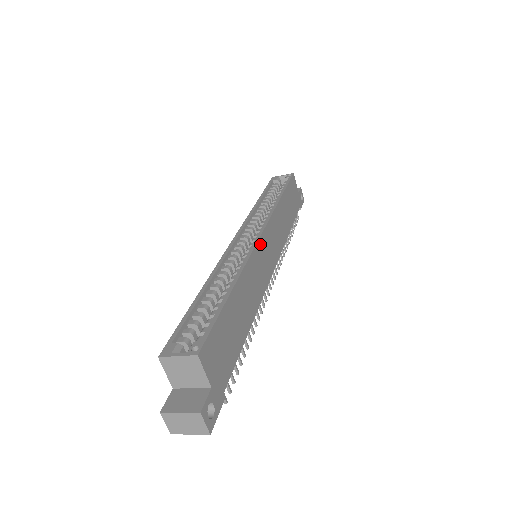
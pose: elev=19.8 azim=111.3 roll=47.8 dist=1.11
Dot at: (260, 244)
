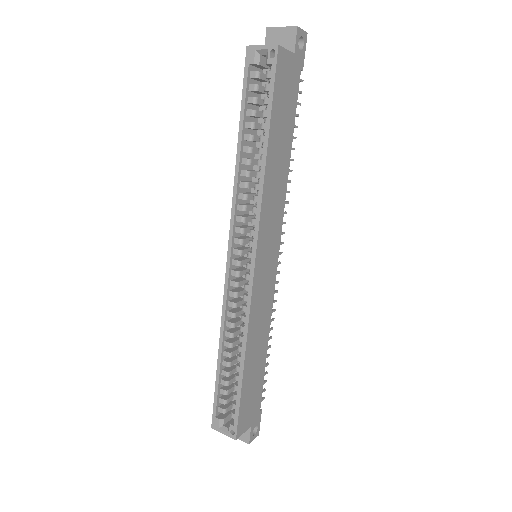
Dot at: (256, 277)
